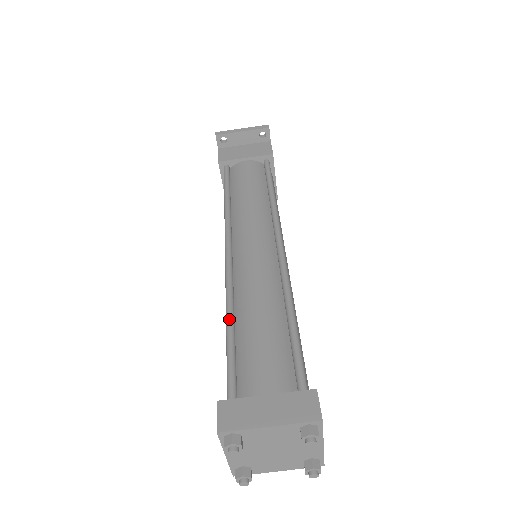
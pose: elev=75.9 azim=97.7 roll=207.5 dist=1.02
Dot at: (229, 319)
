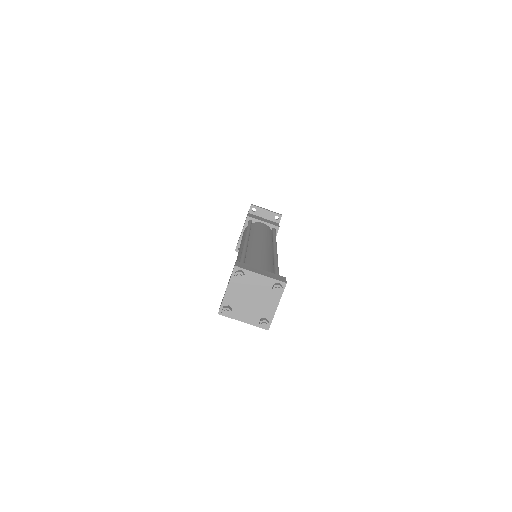
Dot at: (244, 251)
